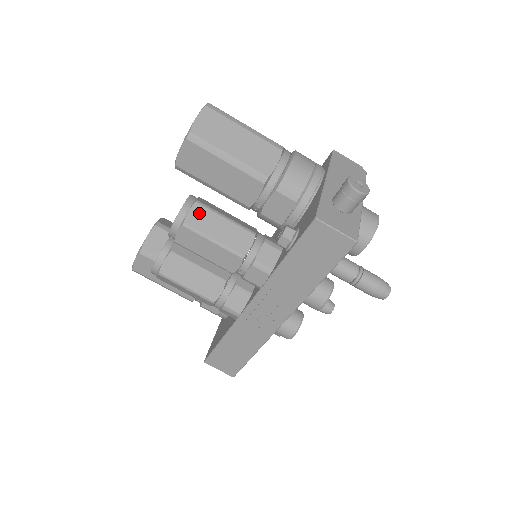
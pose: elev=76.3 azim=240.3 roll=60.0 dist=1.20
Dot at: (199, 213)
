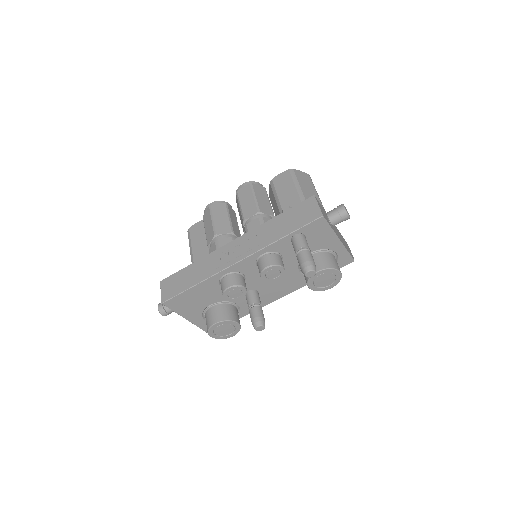
Dot at: (261, 189)
